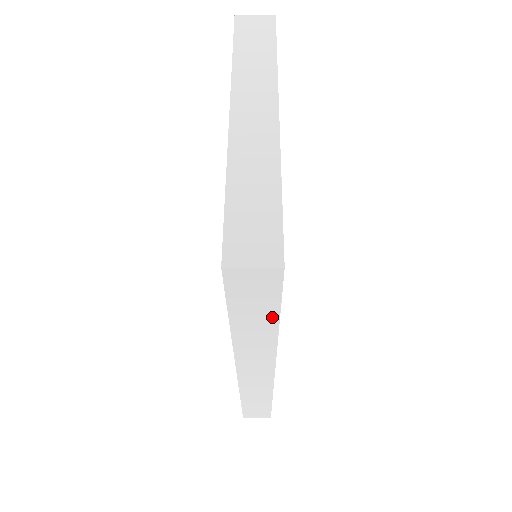
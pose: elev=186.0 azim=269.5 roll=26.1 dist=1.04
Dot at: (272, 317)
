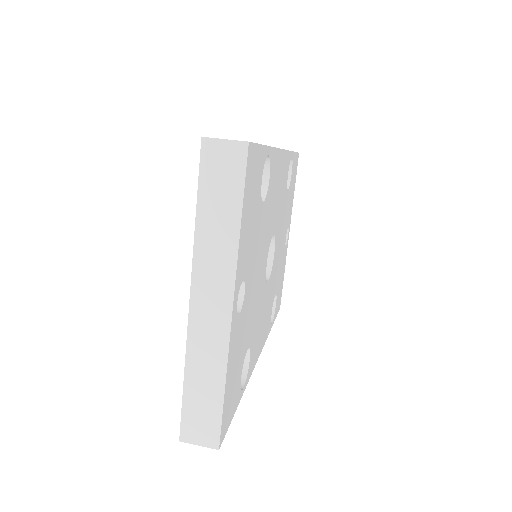
Dot at: occluded
